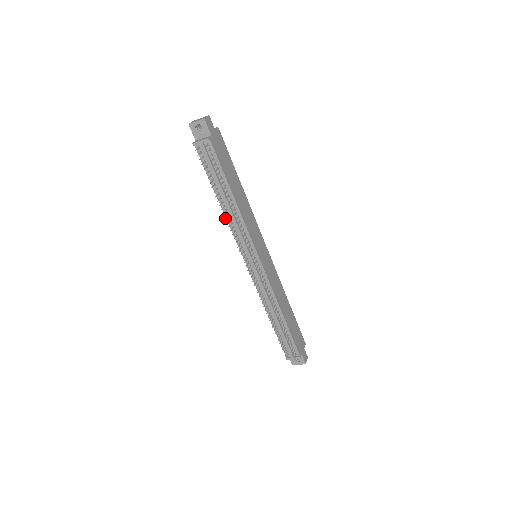
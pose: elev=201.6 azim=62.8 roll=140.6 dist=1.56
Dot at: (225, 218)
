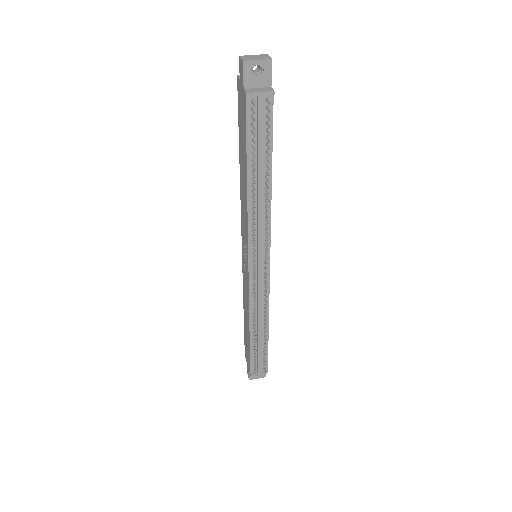
Dot at: occluded
